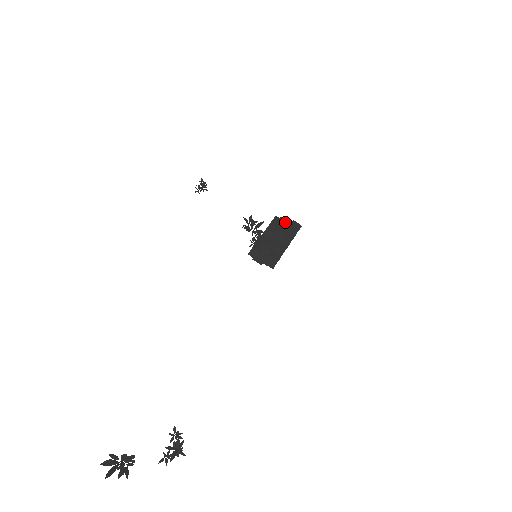
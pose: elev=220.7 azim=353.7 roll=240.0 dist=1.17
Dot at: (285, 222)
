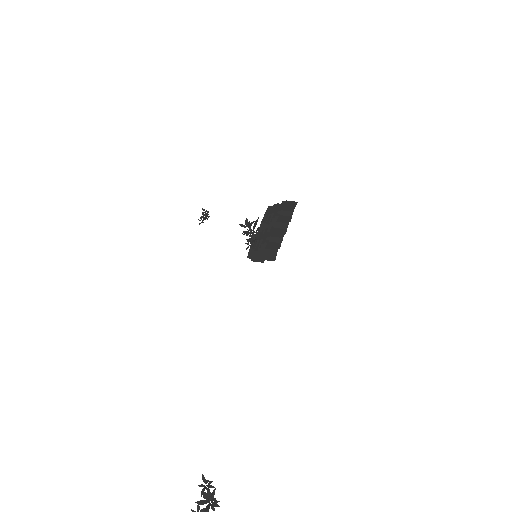
Dot at: (279, 207)
